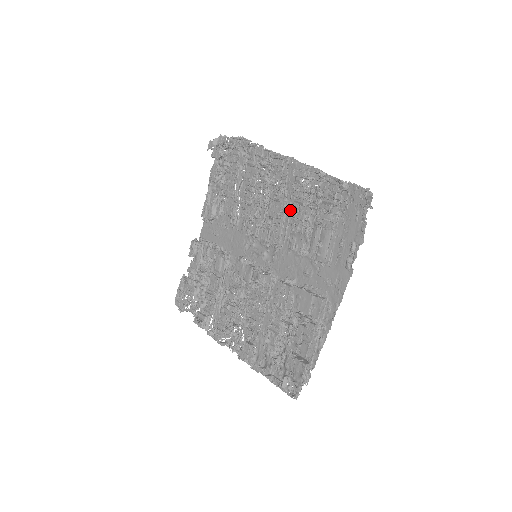
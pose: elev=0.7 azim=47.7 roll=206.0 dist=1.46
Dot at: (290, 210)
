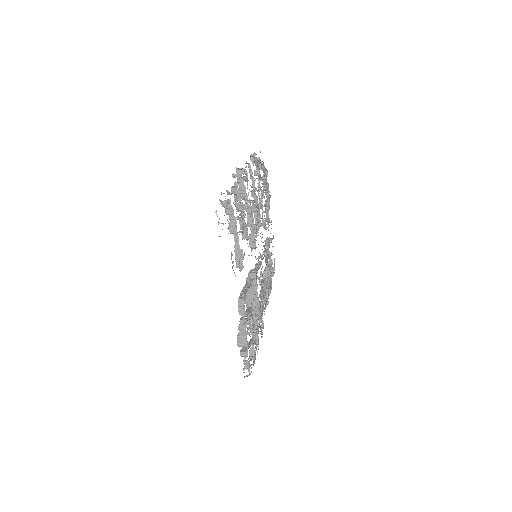
Dot at: (252, 219)
